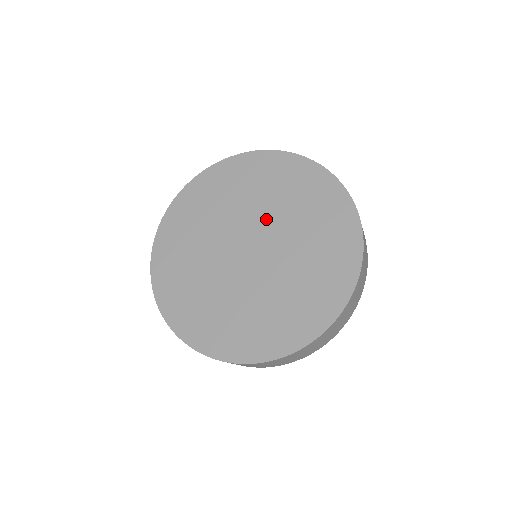
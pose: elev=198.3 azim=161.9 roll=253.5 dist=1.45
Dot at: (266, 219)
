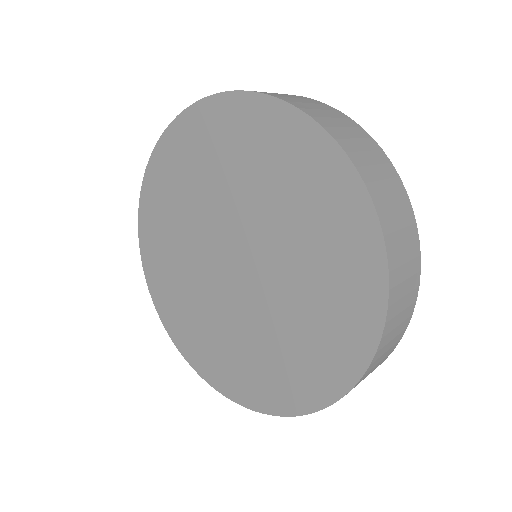
Dot at: (275, 272)
